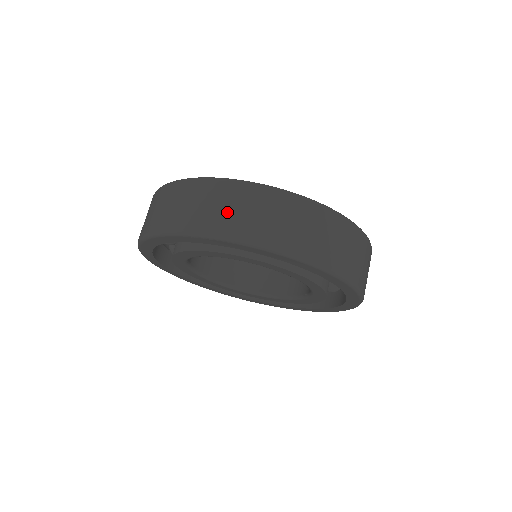
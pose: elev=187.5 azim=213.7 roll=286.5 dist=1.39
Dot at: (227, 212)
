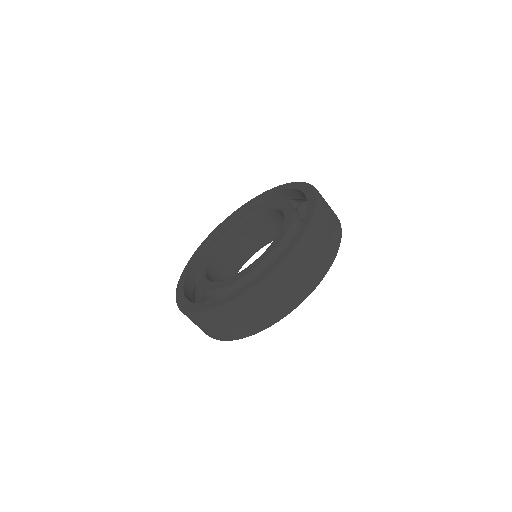
Dot at: (213, 331)
